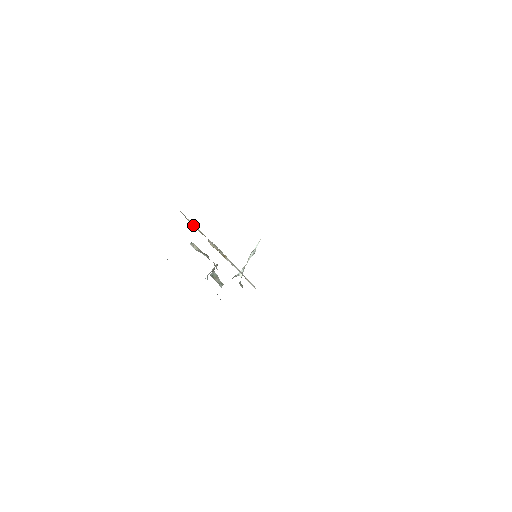
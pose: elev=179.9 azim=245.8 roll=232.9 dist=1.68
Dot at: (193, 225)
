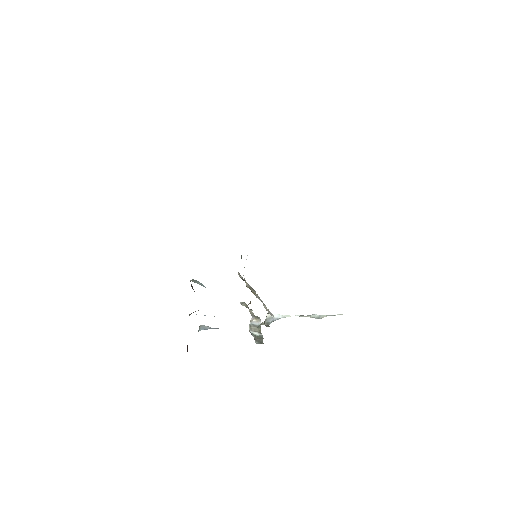
Dot at: (242, 278)
